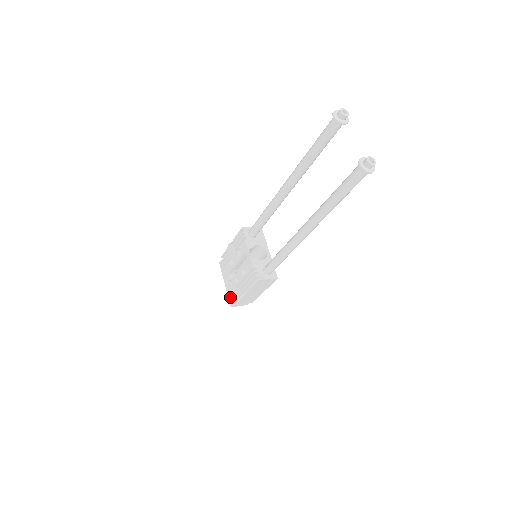
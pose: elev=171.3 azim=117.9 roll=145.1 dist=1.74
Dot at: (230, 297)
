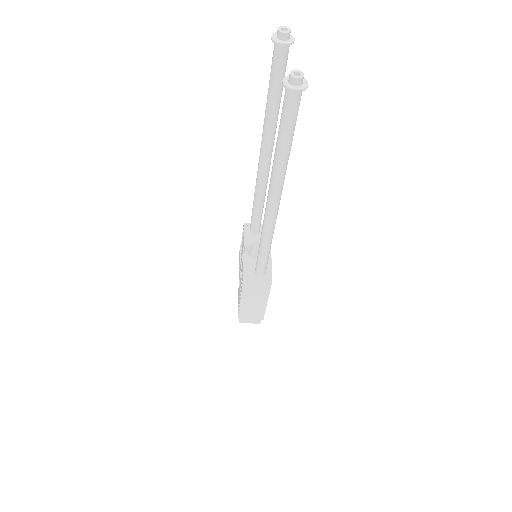
Dot at: occluded
